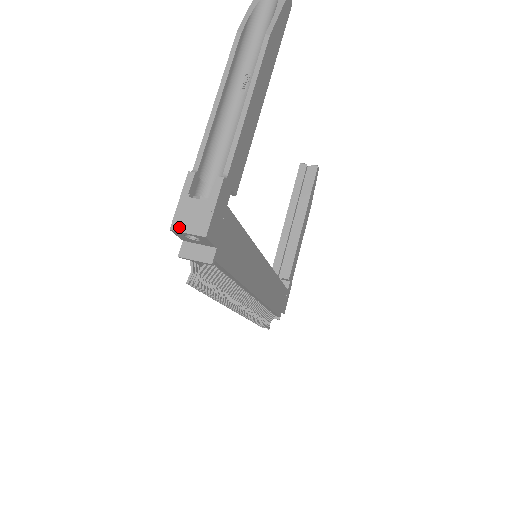
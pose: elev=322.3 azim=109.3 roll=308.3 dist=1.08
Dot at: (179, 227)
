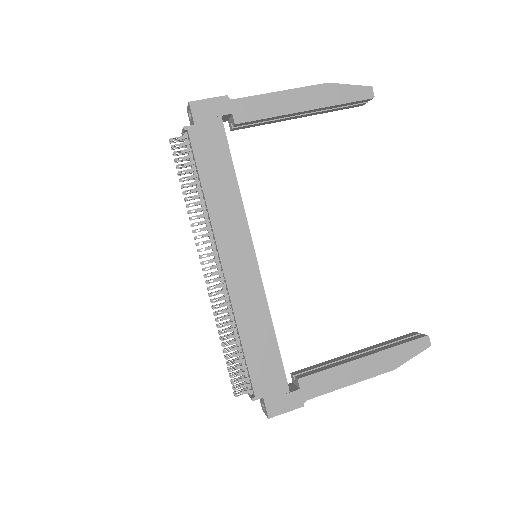
Dot at: occluded
